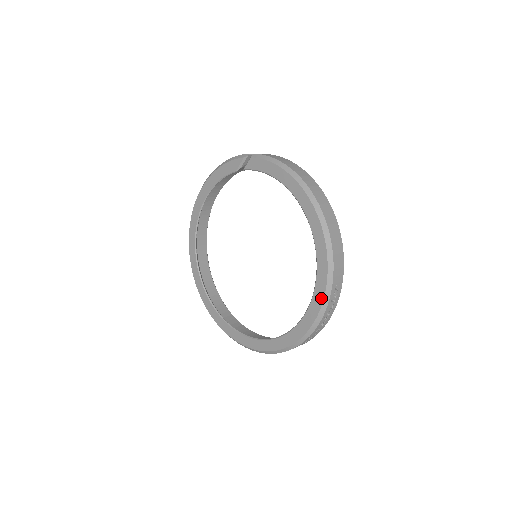
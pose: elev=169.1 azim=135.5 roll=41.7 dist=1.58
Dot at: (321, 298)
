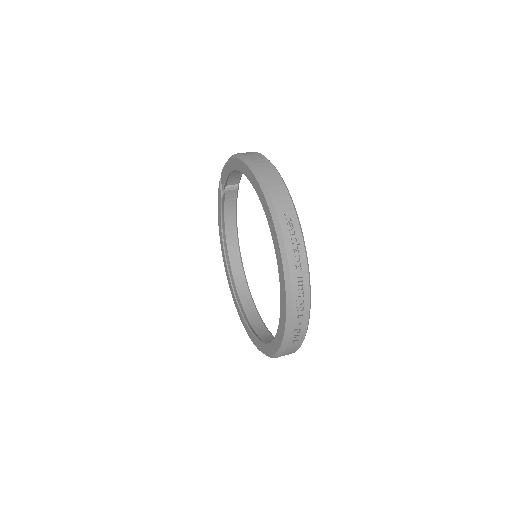
Dot at: (275, 234)
